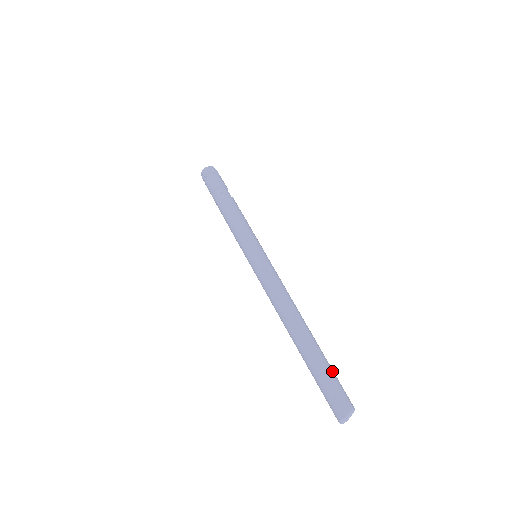
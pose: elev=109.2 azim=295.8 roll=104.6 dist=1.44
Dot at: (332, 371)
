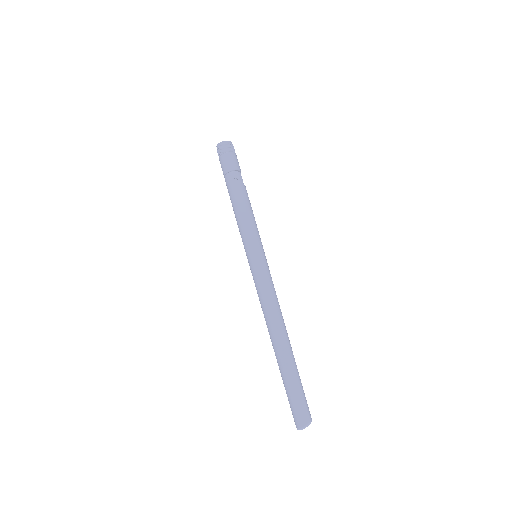
Dot at: (301, 386)
